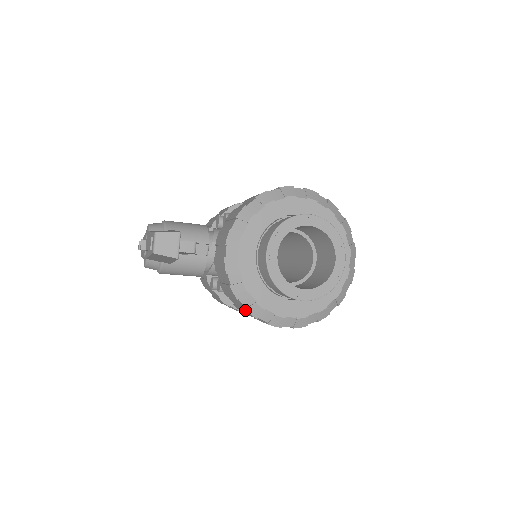
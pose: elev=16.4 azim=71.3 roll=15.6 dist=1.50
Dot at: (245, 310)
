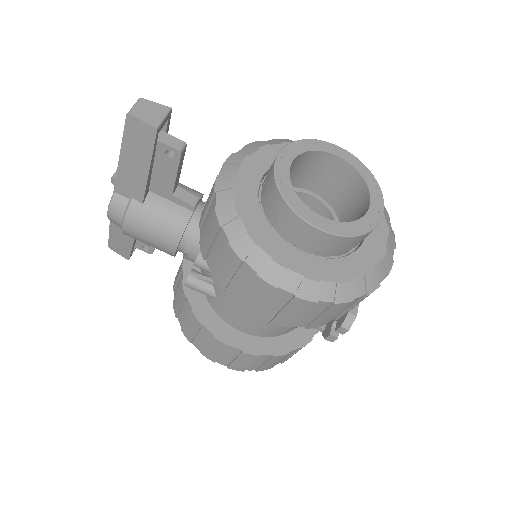
Dot at: (227, 248)
